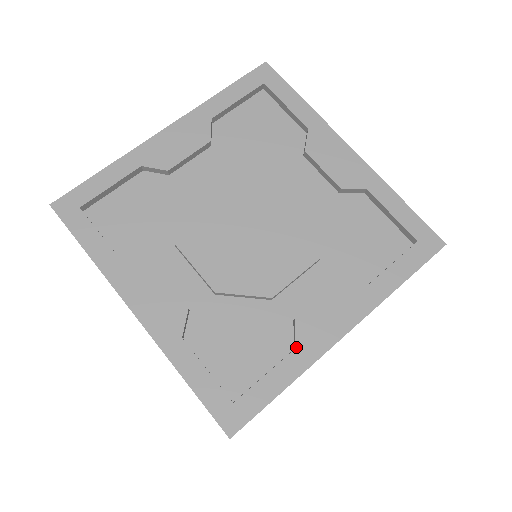
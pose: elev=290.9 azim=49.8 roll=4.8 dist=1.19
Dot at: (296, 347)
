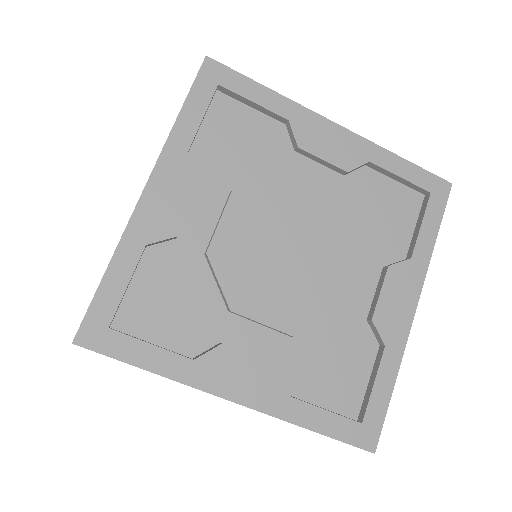
Dot at: (385, 344)
